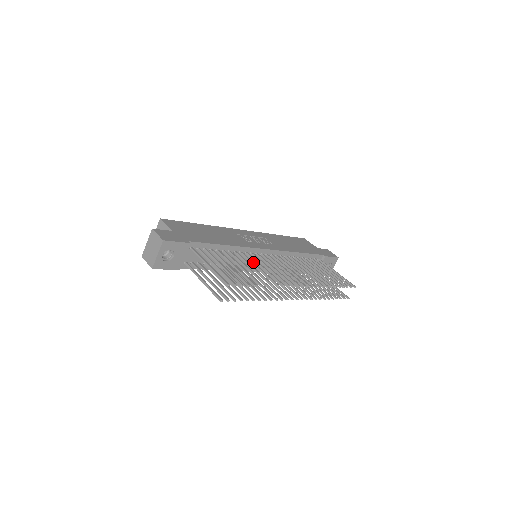
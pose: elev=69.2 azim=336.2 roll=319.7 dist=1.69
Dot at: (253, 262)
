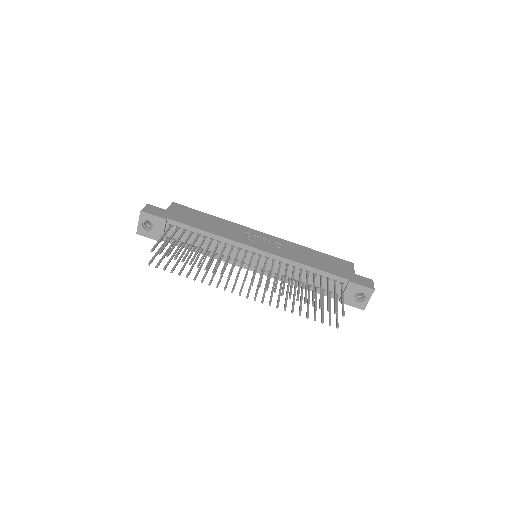
Dot at: (222, 252)
